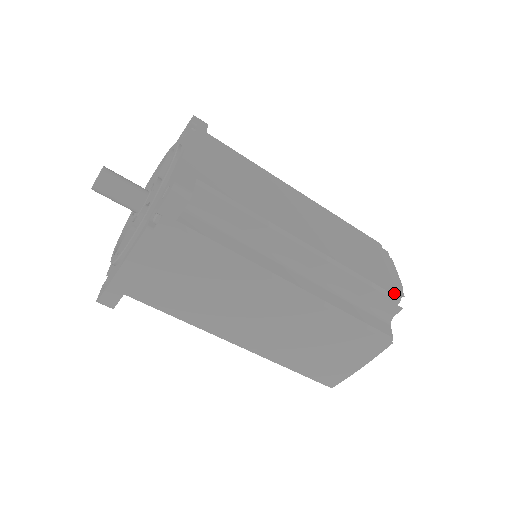
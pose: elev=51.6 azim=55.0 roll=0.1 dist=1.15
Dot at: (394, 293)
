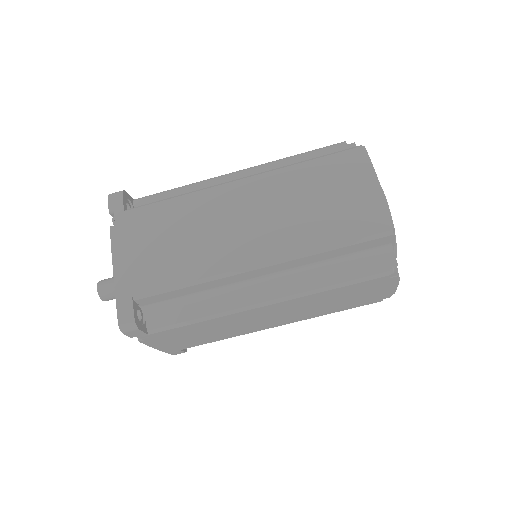
Dot at: (337, 145)
